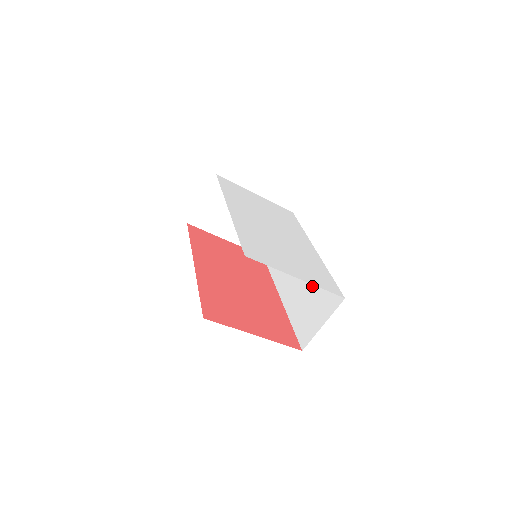
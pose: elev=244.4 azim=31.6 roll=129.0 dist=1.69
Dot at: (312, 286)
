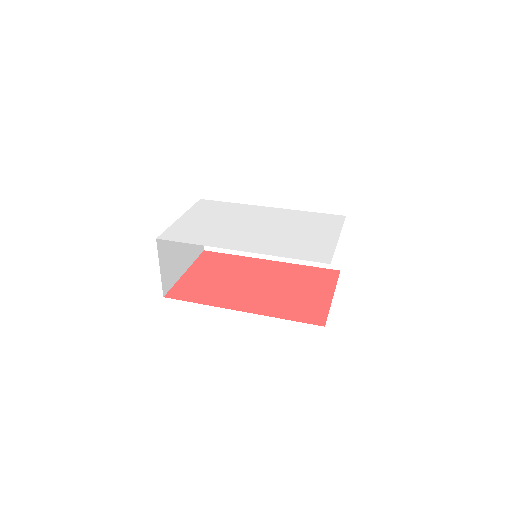
Dot at: occluded
